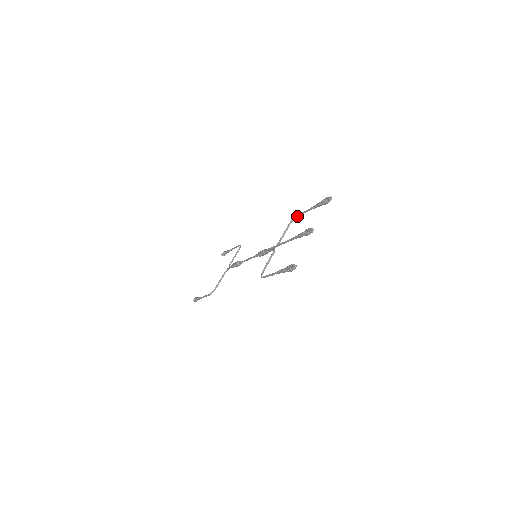
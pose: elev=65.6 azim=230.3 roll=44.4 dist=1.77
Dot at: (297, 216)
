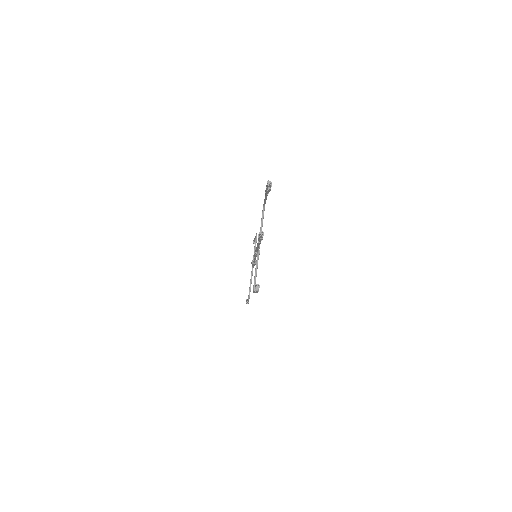
Dot at: (264, 204)
